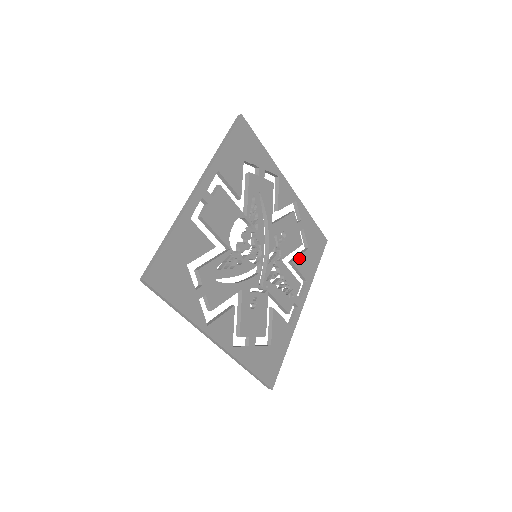
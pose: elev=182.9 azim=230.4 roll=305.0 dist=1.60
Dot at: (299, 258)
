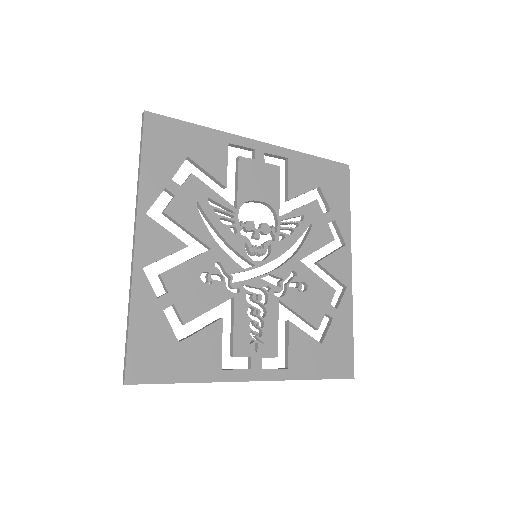
Dot at: (301, 333)
